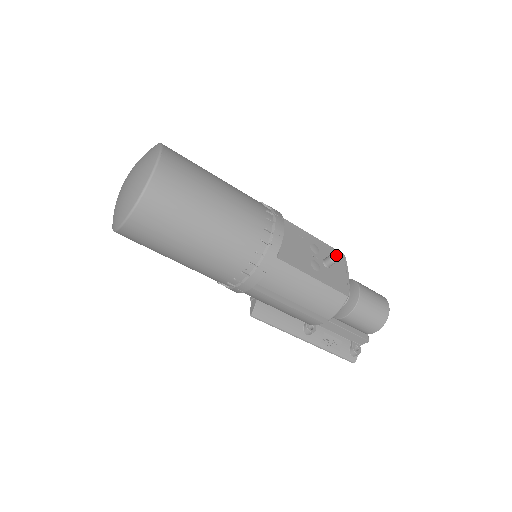
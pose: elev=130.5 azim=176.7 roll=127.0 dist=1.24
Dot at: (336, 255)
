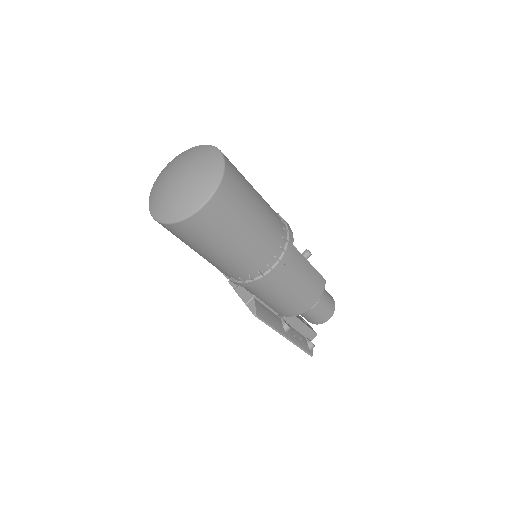
Dot at: occluded
